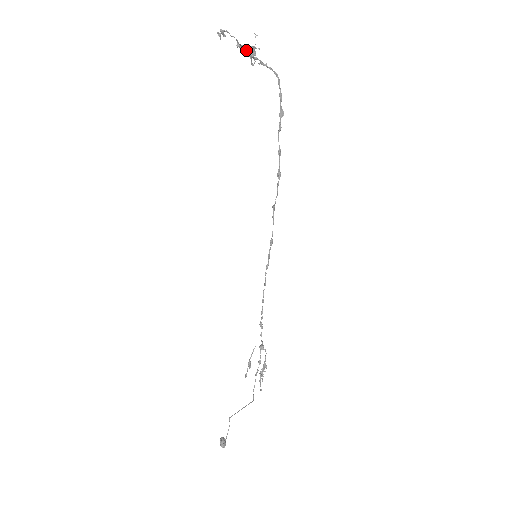
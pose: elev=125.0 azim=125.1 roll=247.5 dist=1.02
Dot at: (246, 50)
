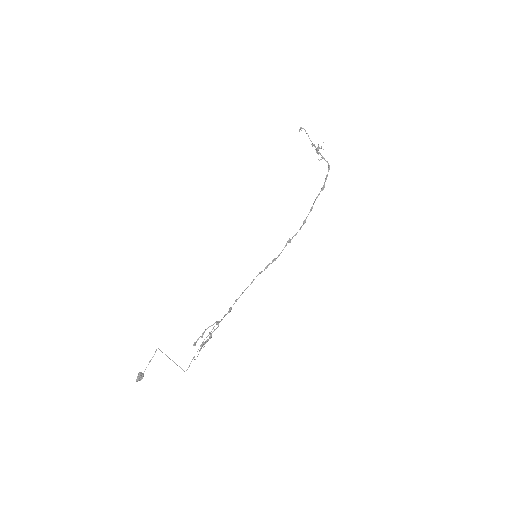
Dot at: (316, 148)
